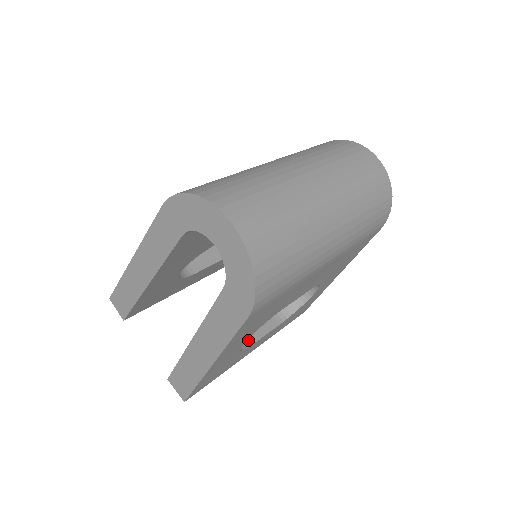
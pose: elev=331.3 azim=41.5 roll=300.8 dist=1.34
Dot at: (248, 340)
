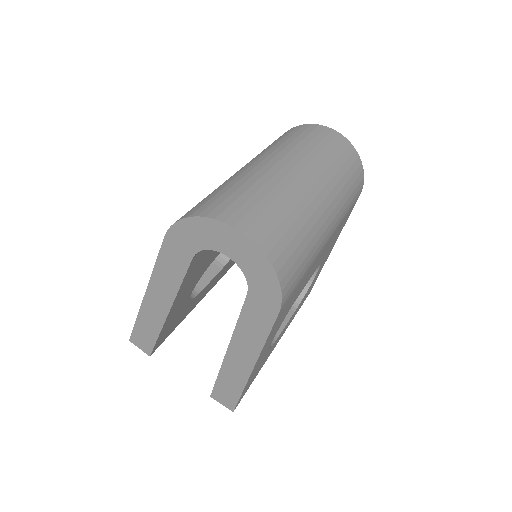
Dot at: occluded
